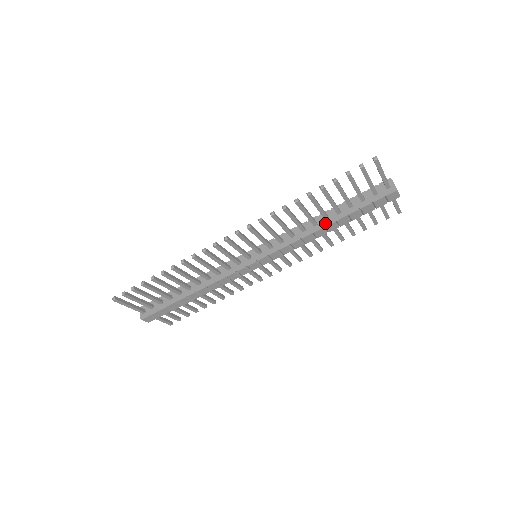
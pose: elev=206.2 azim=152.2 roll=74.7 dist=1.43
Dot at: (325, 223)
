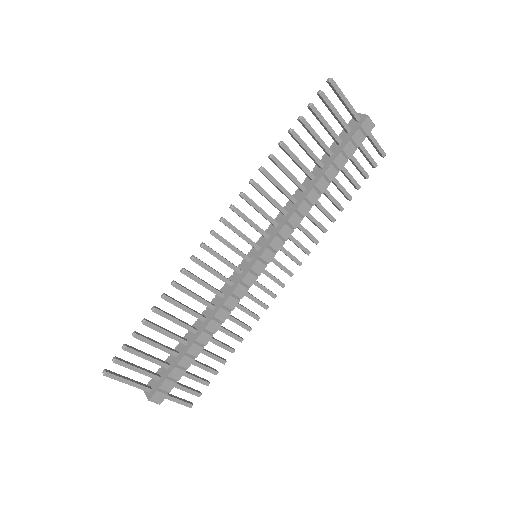
Dot at: (313, 182)
